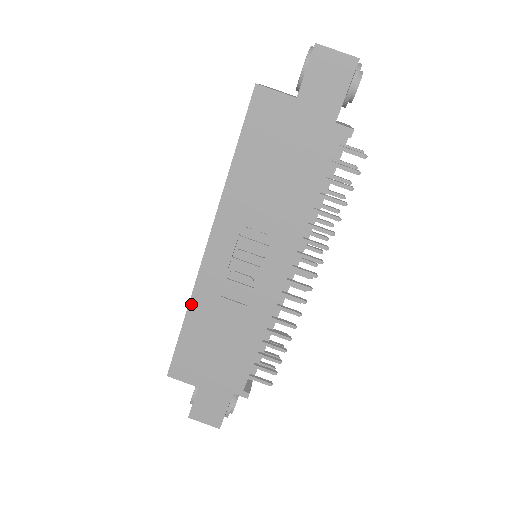
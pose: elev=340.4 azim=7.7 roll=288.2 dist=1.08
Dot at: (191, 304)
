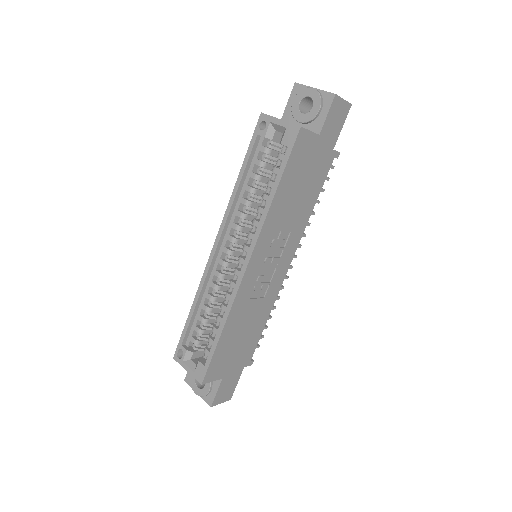
Dot at: (229, 316)
